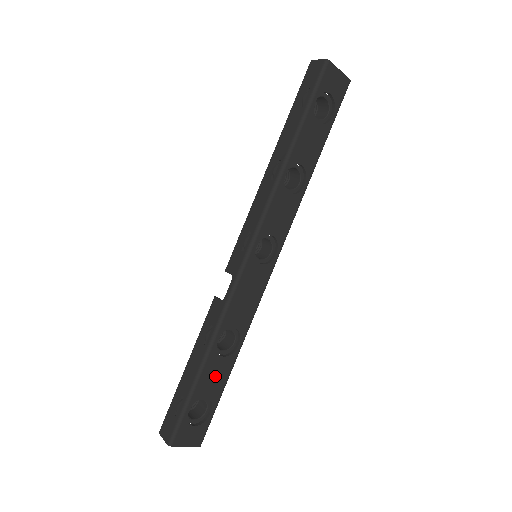
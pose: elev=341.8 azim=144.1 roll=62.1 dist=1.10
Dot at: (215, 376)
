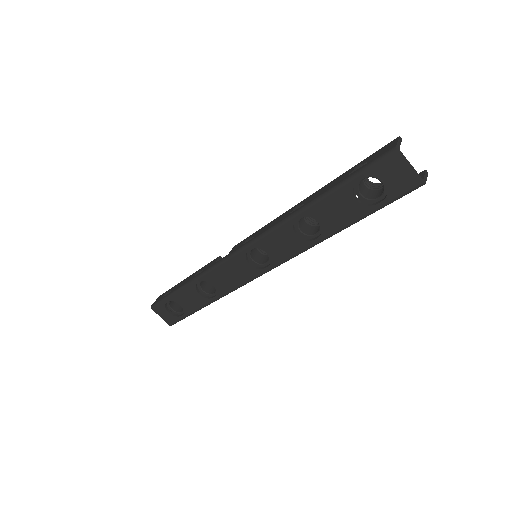
Dot at: (191, 300)
